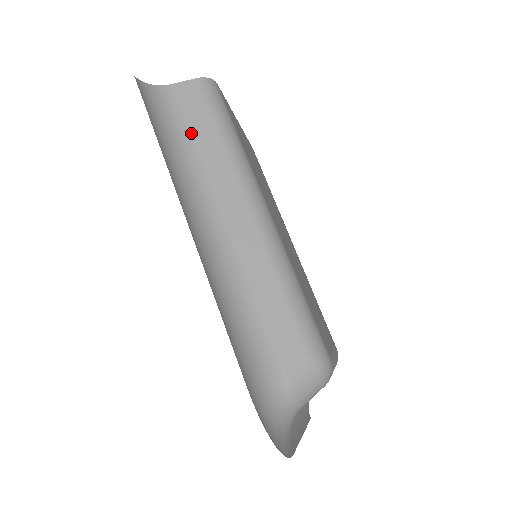
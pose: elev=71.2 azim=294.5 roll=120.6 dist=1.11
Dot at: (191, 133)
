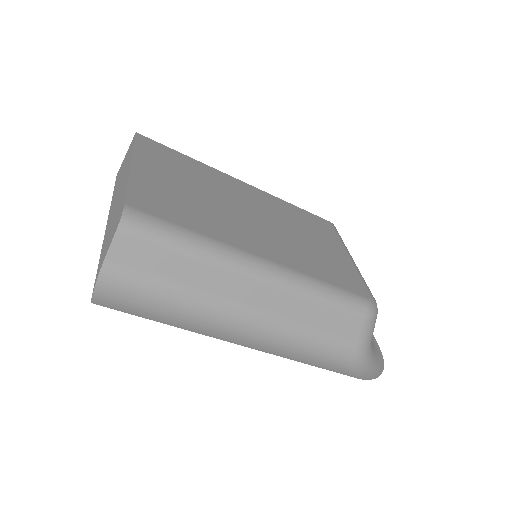
Dot at: (167, 277)
